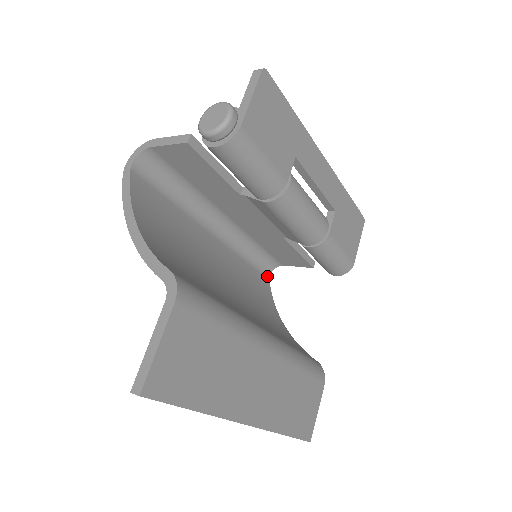
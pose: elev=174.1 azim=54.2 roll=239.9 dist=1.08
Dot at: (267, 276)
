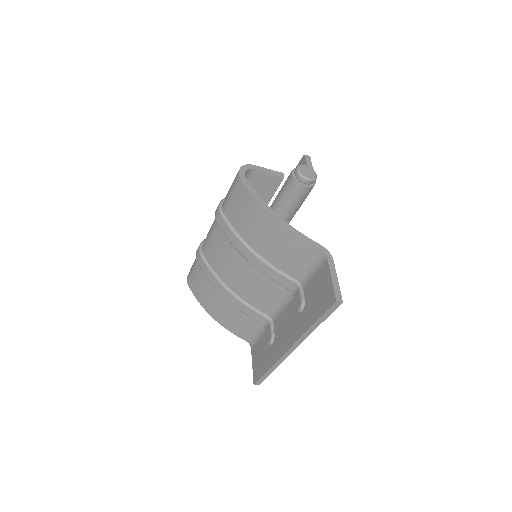
Dot at: occluded
